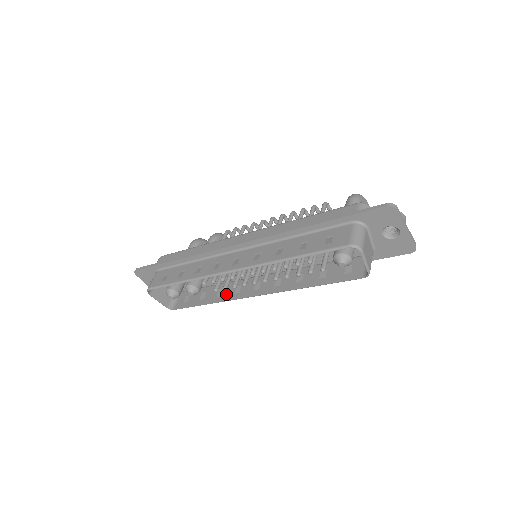
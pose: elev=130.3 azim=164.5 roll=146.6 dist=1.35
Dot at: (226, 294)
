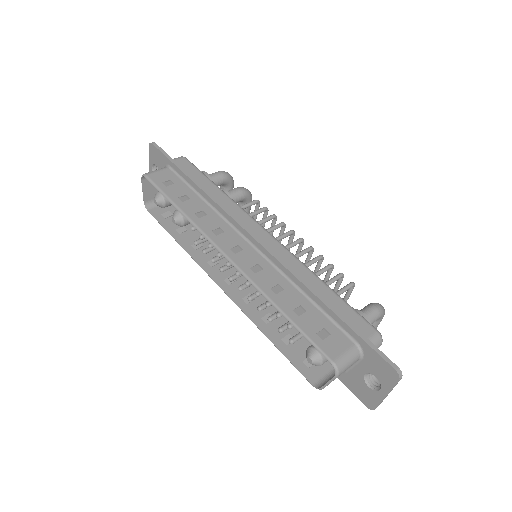
Dot at: (200, 253)
